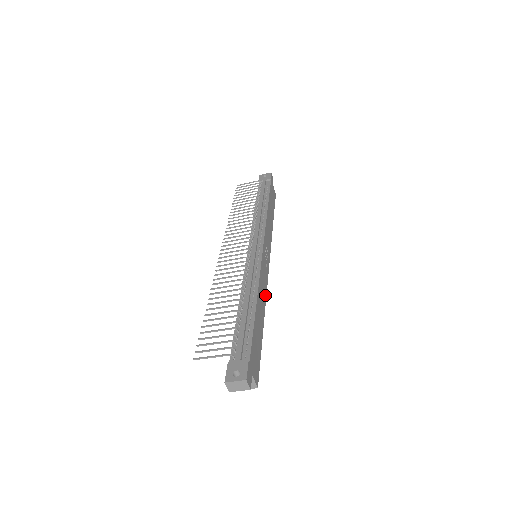
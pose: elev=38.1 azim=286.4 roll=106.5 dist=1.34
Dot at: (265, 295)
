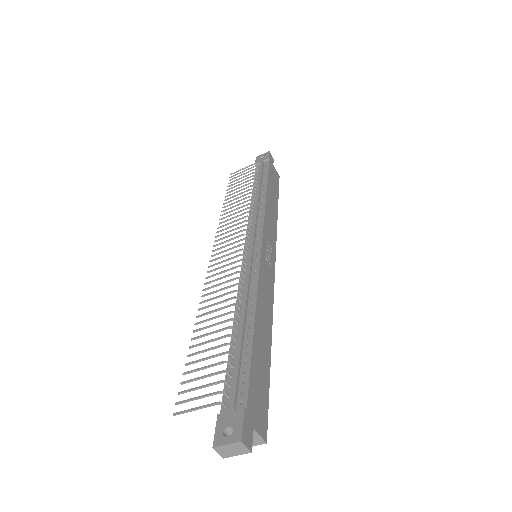
Dot at: (271, 305)
